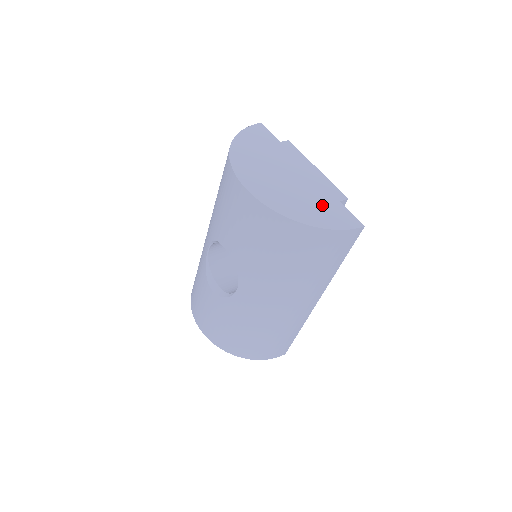
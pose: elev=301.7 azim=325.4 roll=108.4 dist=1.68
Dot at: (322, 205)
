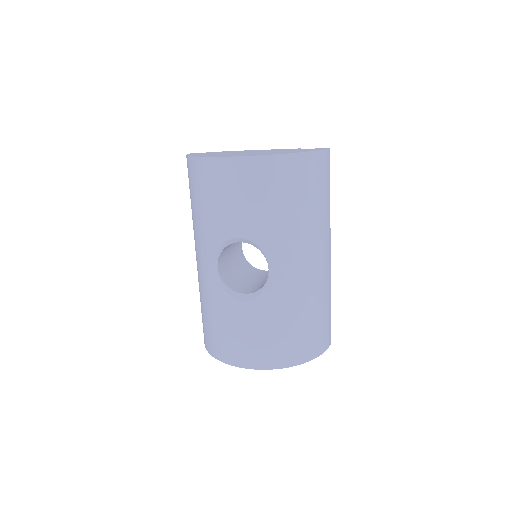
Dot at: (292, 150)
